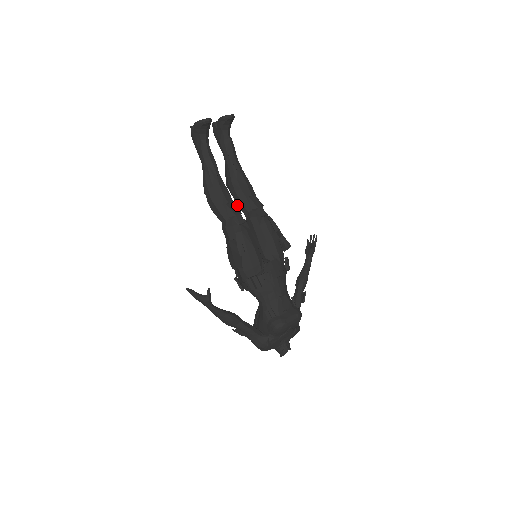
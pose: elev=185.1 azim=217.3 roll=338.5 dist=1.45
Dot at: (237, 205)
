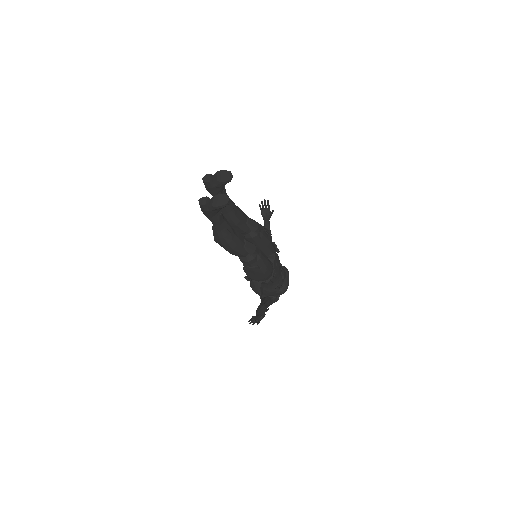
Dot at: occluded
